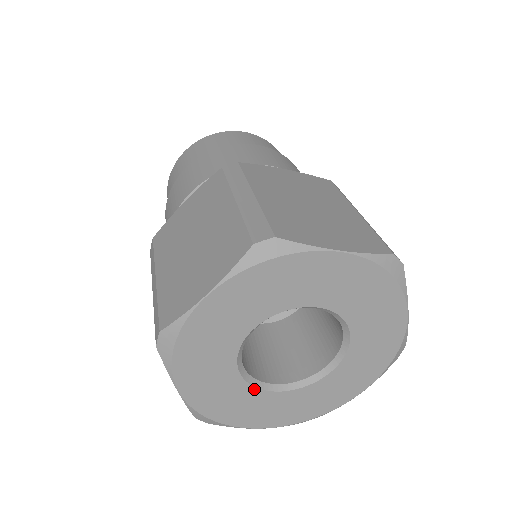
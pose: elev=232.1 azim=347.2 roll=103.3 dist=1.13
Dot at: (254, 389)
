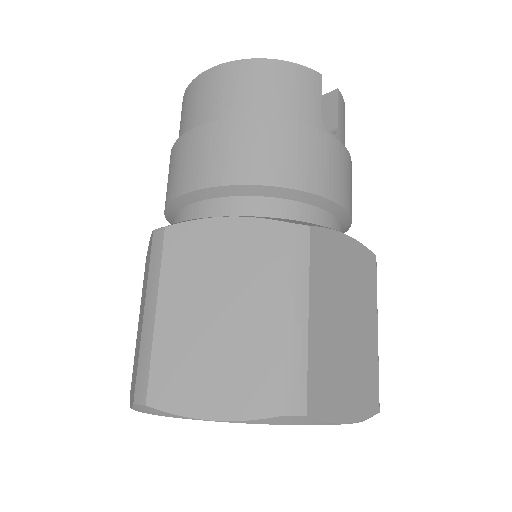
Dot at: occluded
